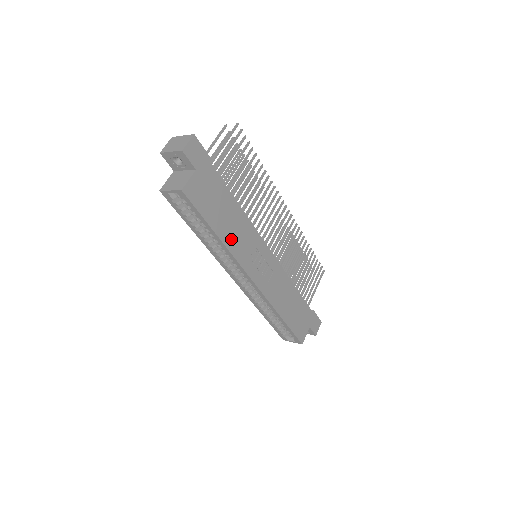
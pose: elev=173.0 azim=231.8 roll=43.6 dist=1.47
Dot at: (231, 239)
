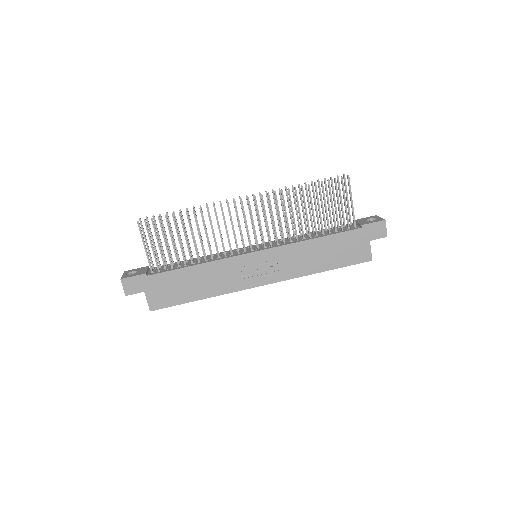
Dot at: (213, 288)
